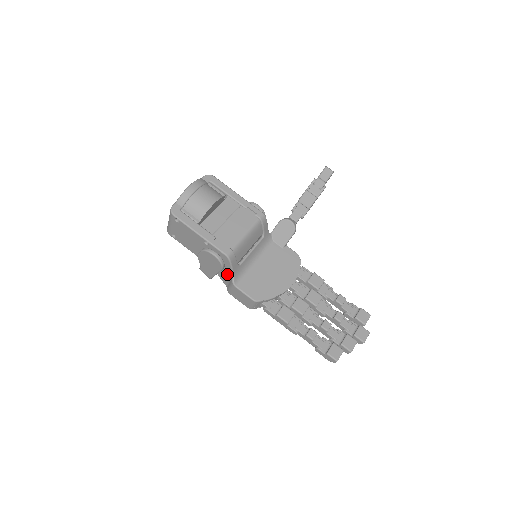
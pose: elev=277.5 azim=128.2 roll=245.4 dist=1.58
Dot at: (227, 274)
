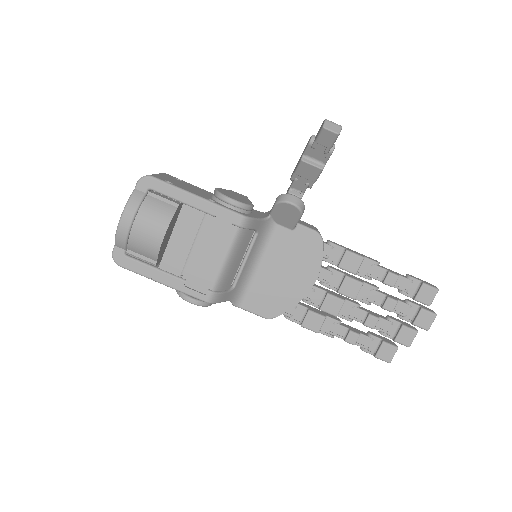
Dot at: occluded
